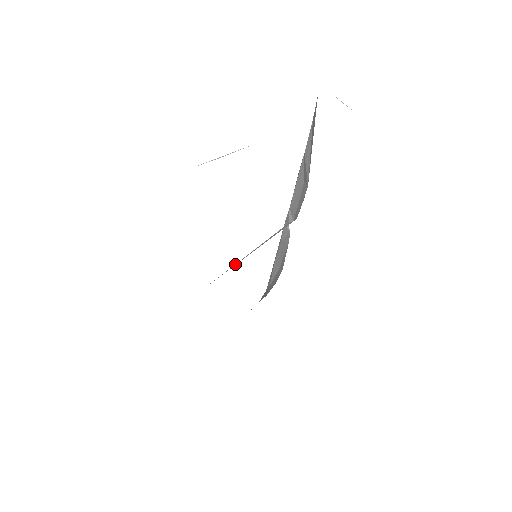
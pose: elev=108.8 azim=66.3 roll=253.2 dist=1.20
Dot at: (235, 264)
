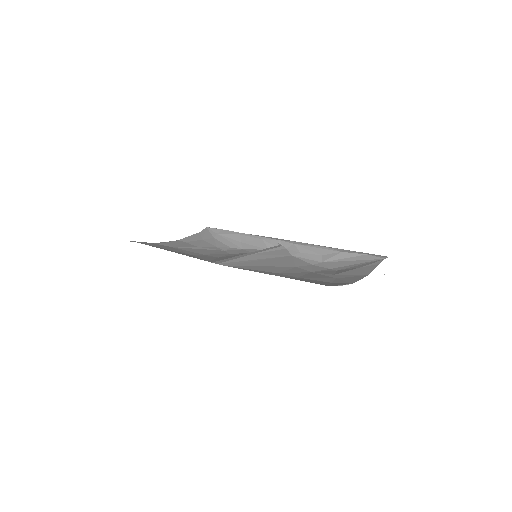
Dot at: (246, 257)
